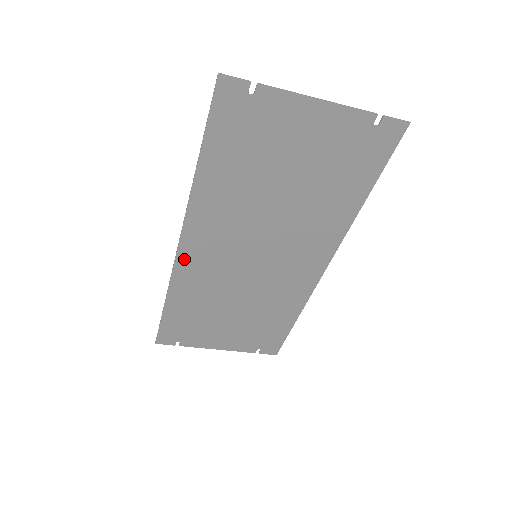
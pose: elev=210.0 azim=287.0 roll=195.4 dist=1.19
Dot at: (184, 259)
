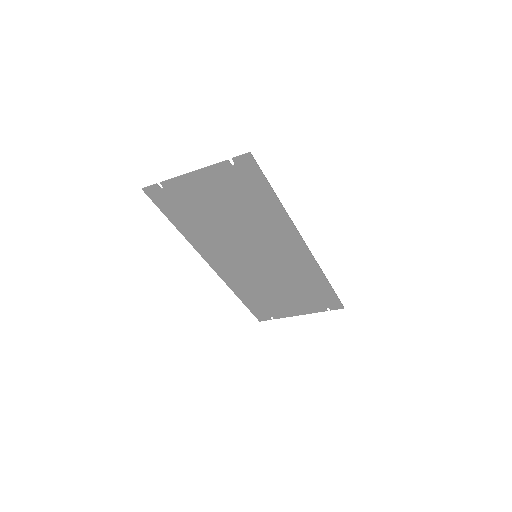
Dot at: (222, 272)
